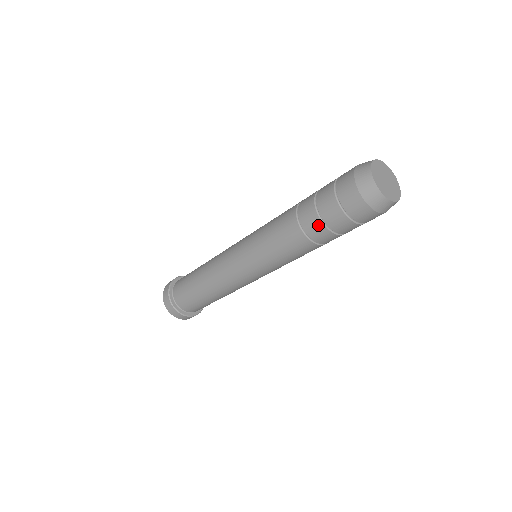
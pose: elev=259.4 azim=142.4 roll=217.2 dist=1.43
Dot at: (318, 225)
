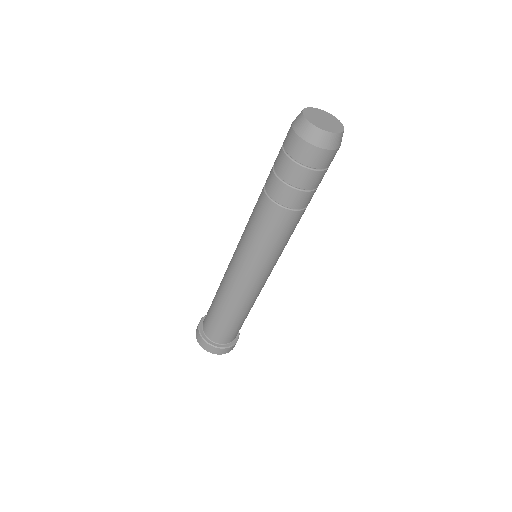
Dot at: (296, 195)
